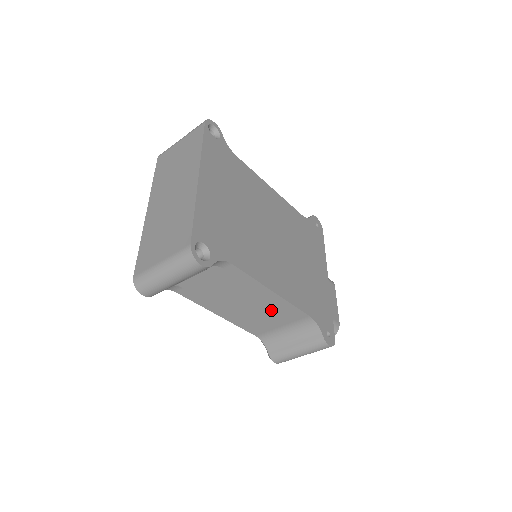
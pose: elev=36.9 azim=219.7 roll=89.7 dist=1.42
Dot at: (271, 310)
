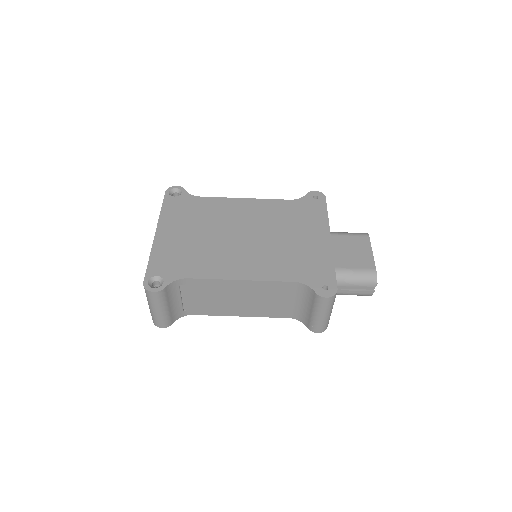
Dot at: (262, 293)
